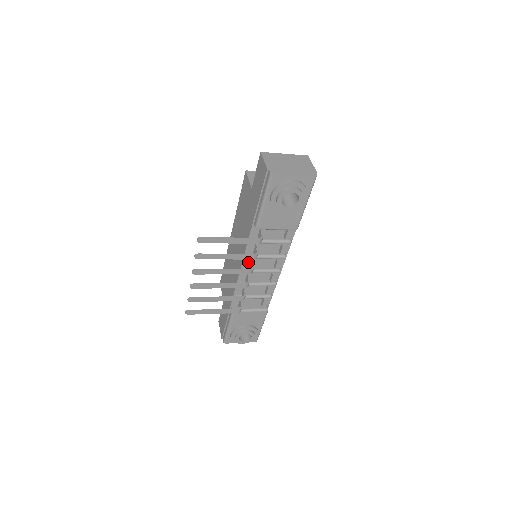
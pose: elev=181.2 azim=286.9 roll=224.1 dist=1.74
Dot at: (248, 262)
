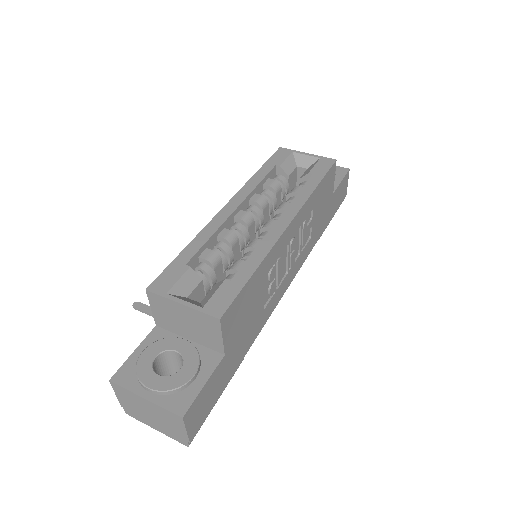
Dot at: occluded
